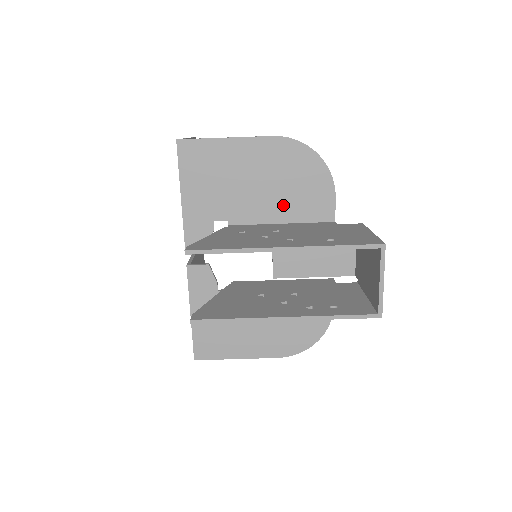
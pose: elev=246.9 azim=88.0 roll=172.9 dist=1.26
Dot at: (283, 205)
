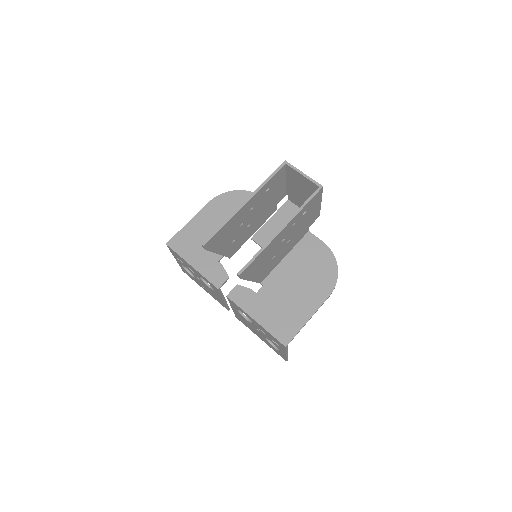
Dot at: occluded
